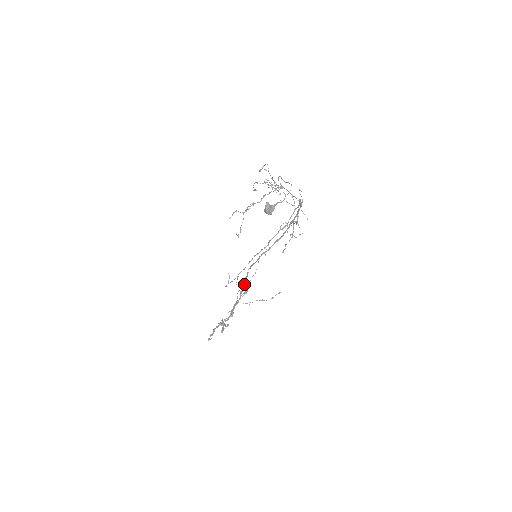
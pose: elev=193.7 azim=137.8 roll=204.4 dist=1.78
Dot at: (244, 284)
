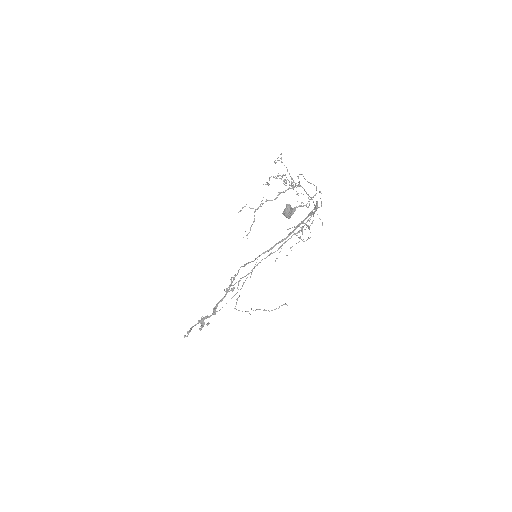
Dot at: (232, 281)
